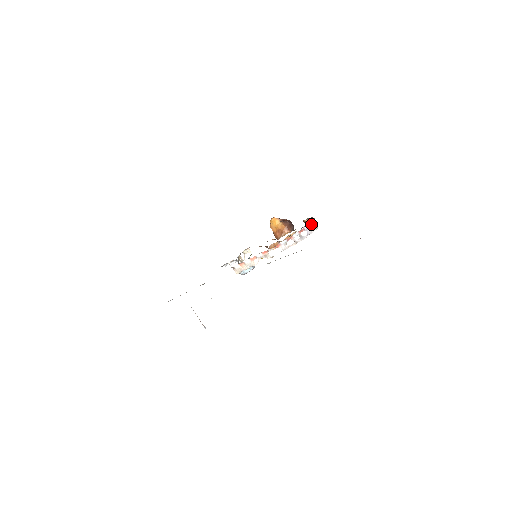
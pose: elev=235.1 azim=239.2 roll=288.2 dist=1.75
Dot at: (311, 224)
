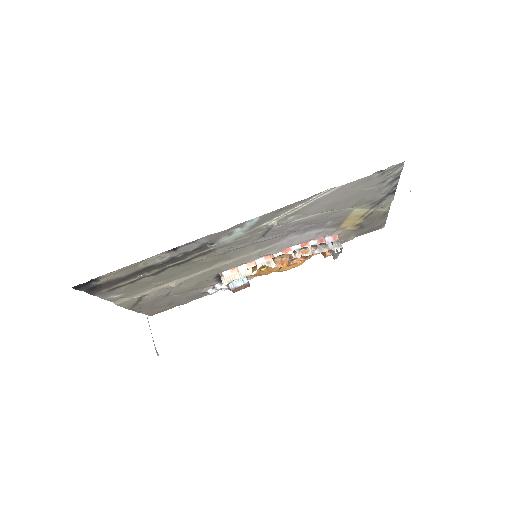
Dot at: (334, 239)
